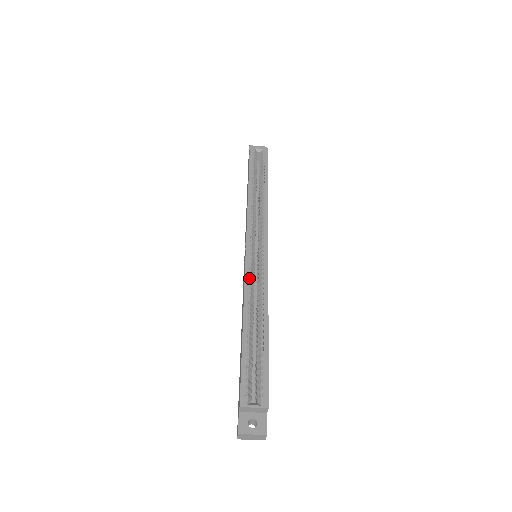
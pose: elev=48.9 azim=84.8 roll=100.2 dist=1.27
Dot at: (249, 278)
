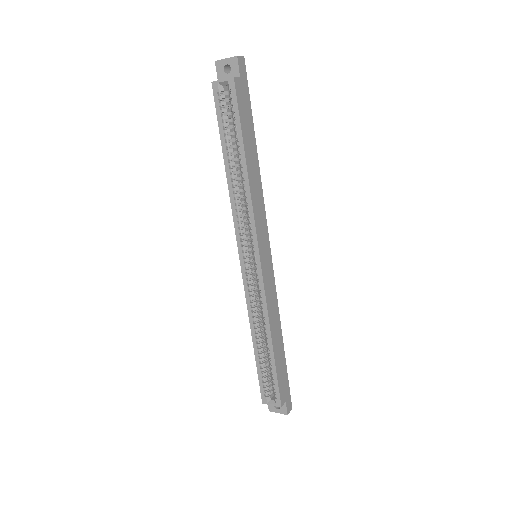
Dot at: (250, 295)
